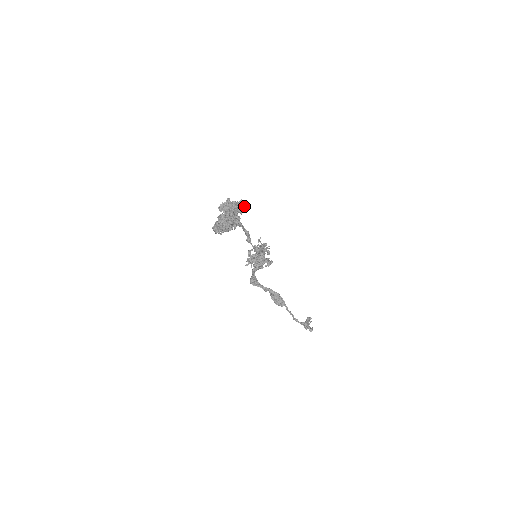
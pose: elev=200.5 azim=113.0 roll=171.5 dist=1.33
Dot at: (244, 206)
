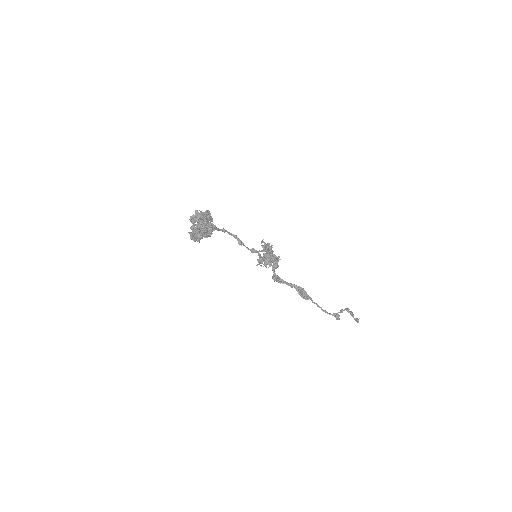
Dot at: (210, 215)
